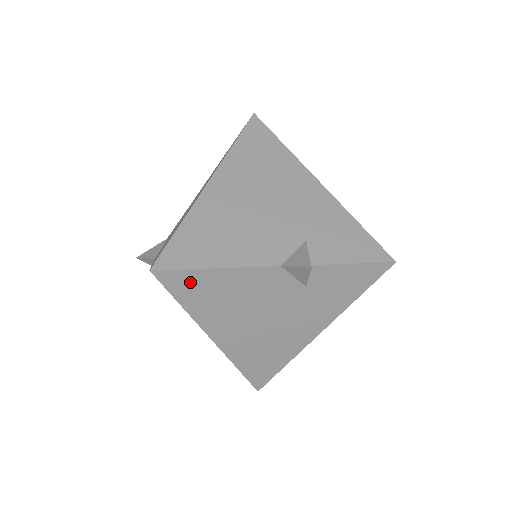
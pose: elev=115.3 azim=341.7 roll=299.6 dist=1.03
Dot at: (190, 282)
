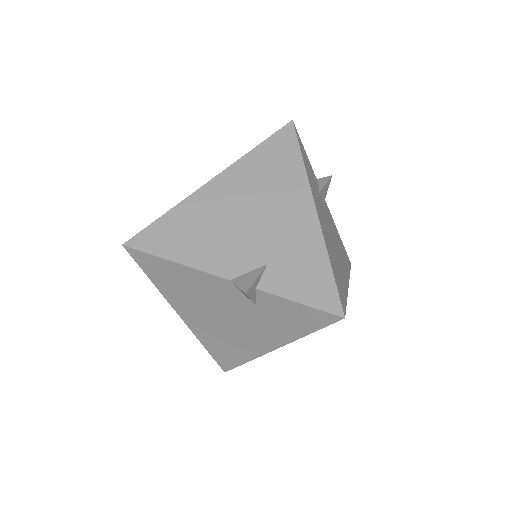
Dot at: (155, 265)
